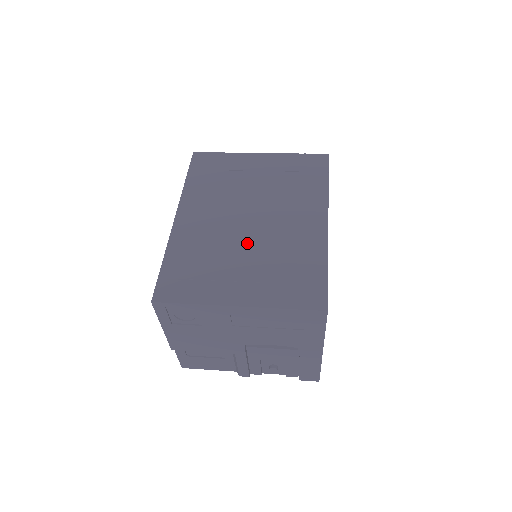
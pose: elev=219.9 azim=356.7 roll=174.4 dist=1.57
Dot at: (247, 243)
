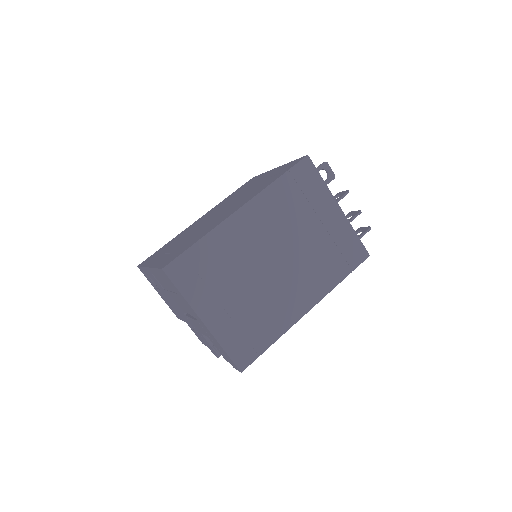
Dot at: (196, 230)
